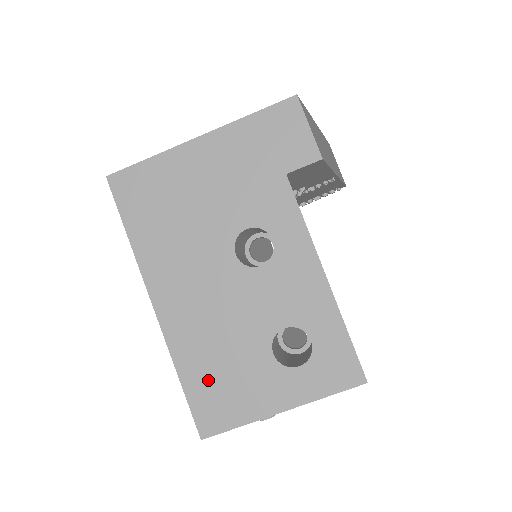
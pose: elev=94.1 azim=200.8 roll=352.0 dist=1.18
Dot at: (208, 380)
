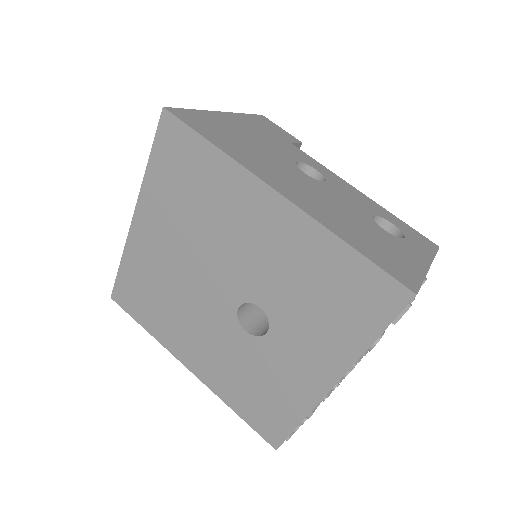
Dot at: (370, 247)
